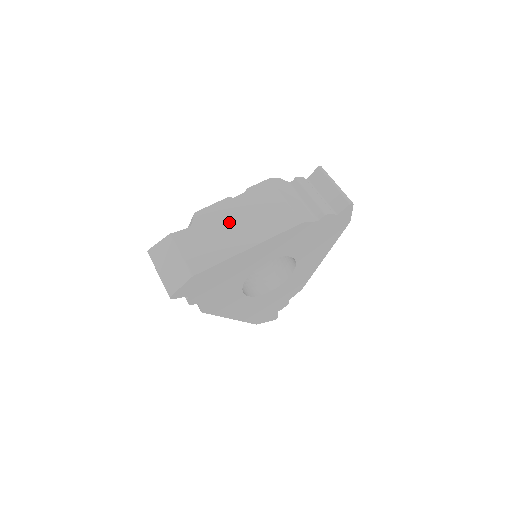
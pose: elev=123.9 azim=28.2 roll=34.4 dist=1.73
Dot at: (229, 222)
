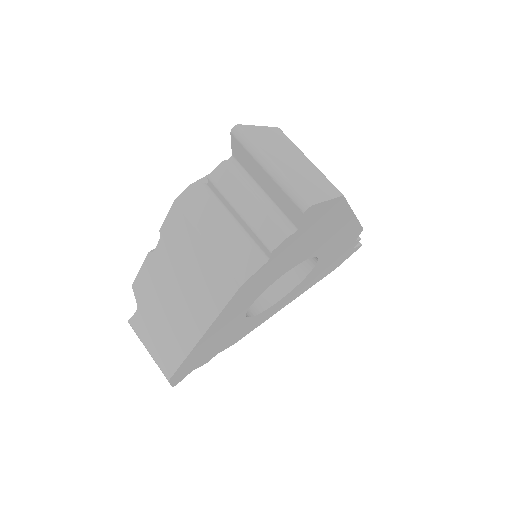
Dot at: (165, 297)
